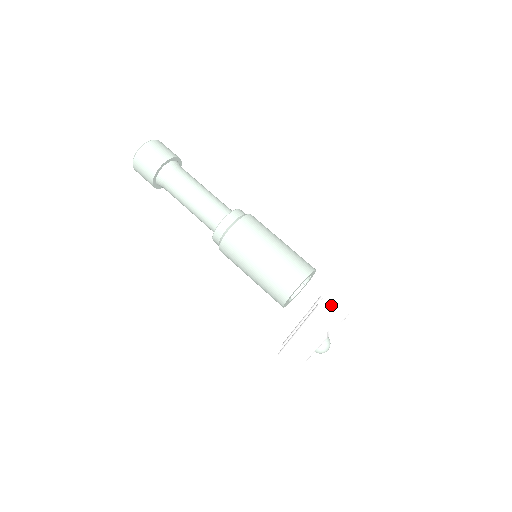
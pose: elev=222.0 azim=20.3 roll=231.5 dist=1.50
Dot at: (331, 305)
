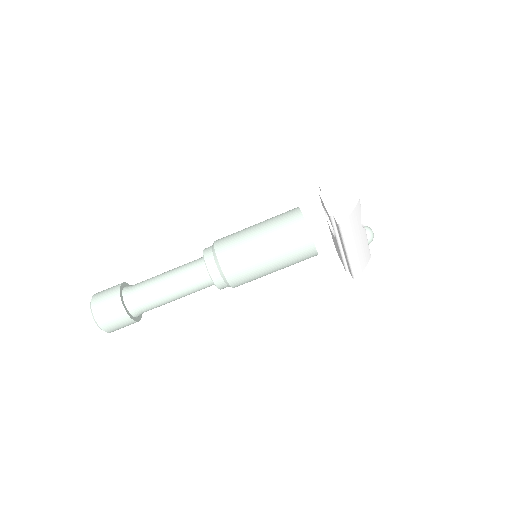
Dot at: (343, 211)
